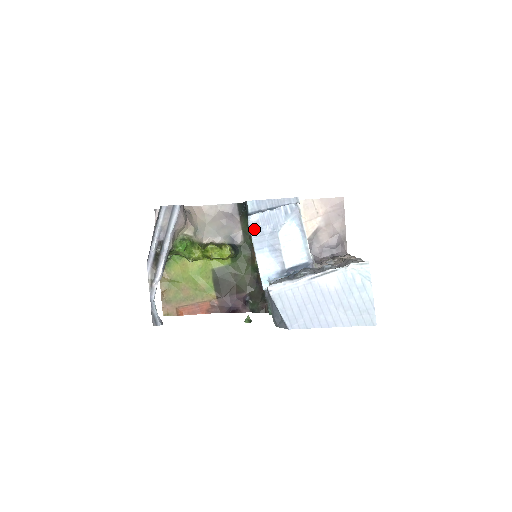
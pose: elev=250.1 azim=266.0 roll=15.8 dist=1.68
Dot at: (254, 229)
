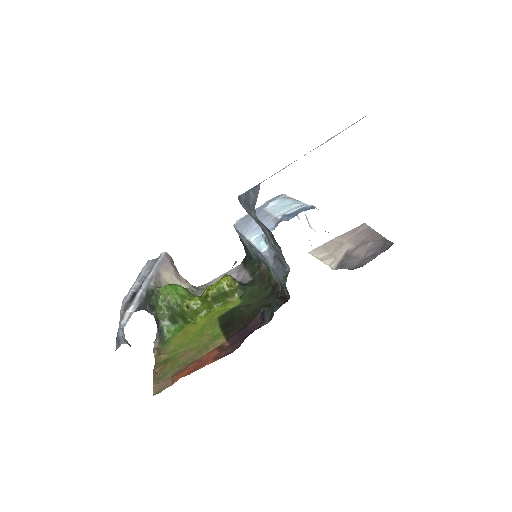
Dot at: (240, 224)
